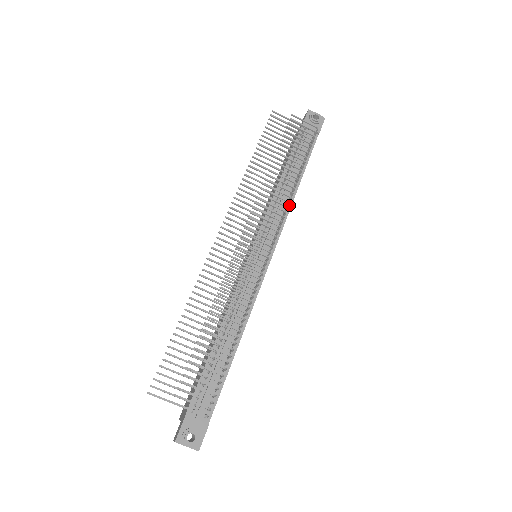
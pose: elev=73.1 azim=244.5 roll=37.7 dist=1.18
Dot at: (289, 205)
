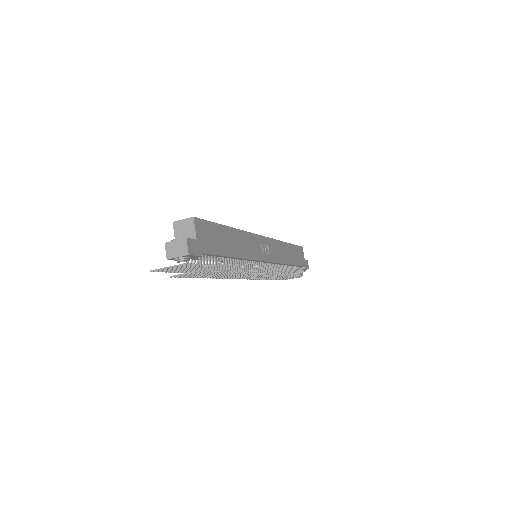
Dot at: (244, 260)
